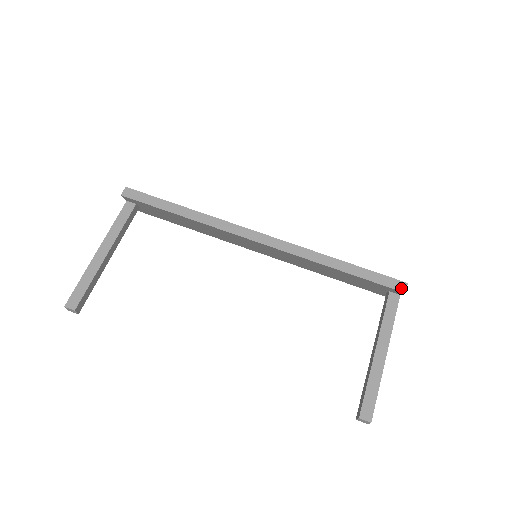
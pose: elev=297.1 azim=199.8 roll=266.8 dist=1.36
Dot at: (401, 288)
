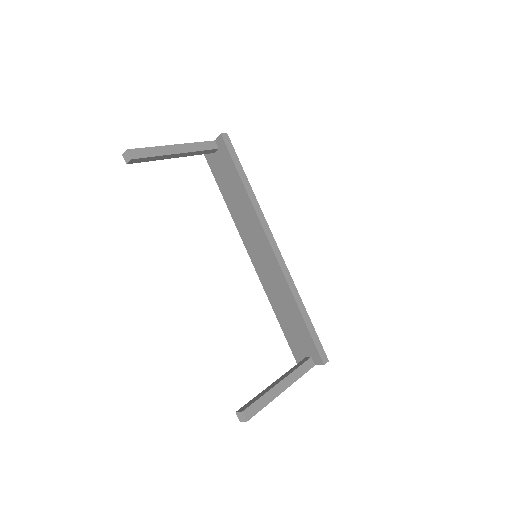
Dot at: (324, 360)
